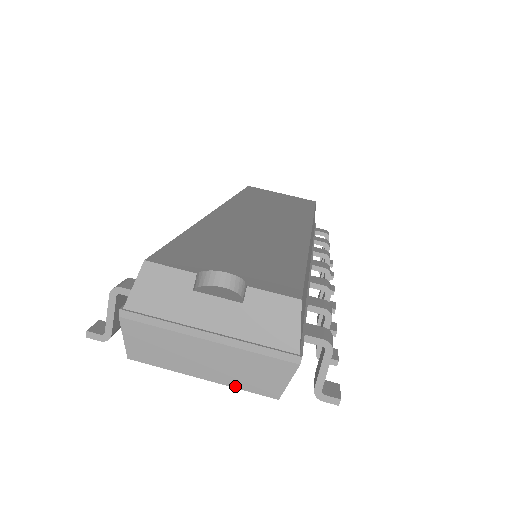
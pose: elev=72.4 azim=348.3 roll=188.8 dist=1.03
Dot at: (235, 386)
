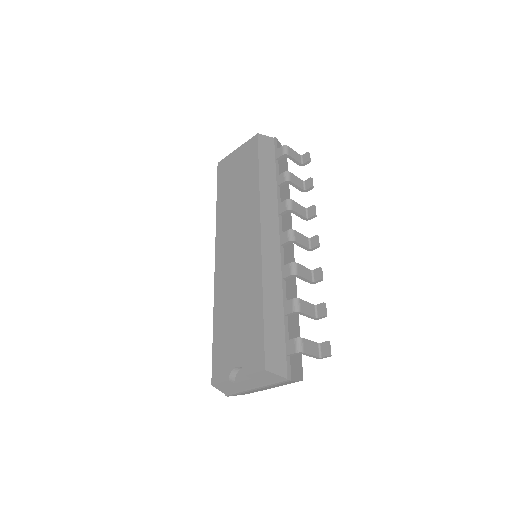
Dot at: occluded
